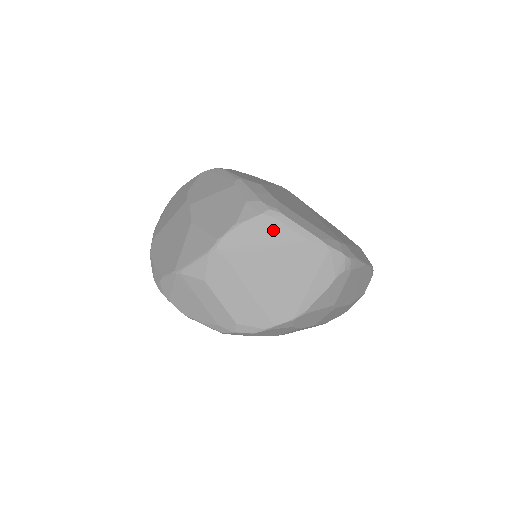
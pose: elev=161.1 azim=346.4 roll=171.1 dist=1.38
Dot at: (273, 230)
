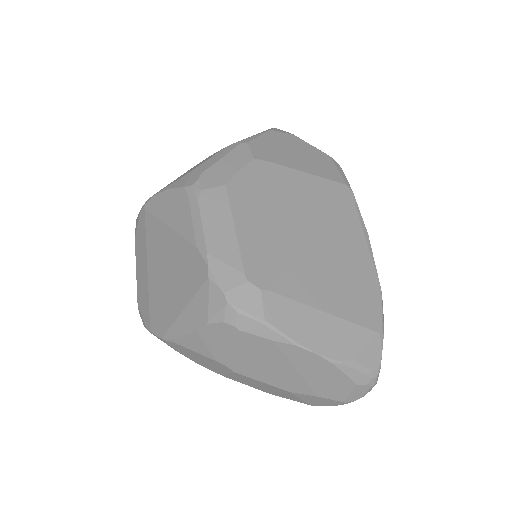
Dot at: (181, 214)
